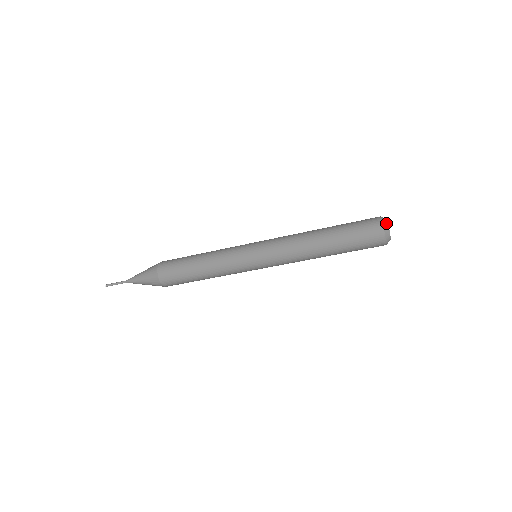
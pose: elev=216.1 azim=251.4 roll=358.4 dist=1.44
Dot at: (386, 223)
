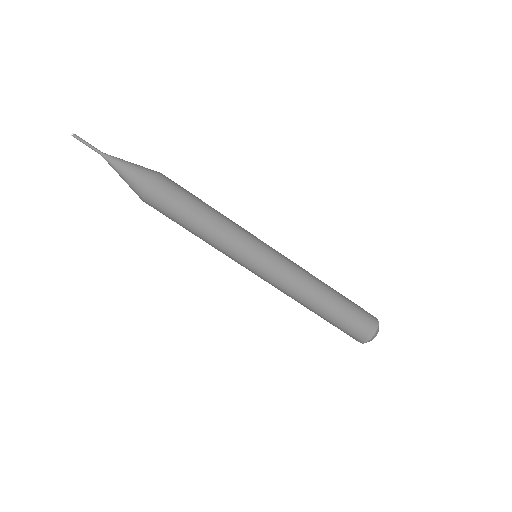
Dot at: occluded
